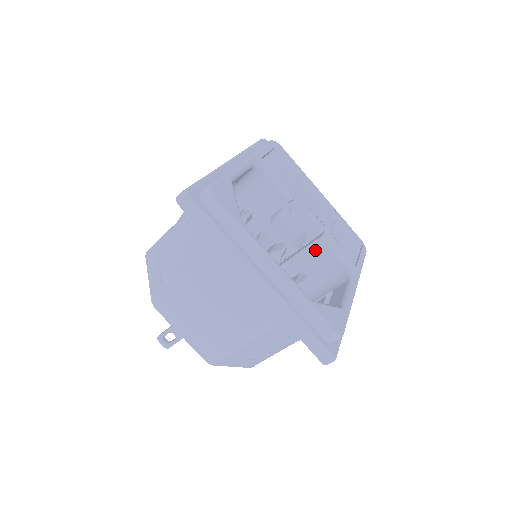
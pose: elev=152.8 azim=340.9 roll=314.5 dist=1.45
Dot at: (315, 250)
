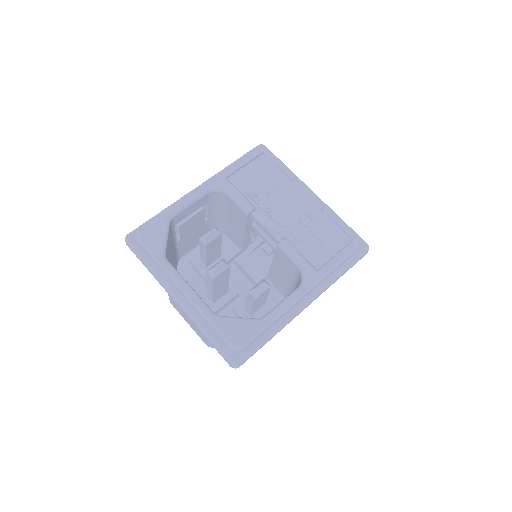
Dot at: (280, 256)
